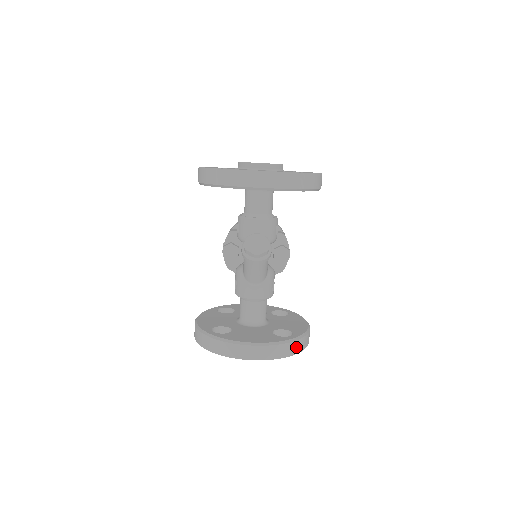
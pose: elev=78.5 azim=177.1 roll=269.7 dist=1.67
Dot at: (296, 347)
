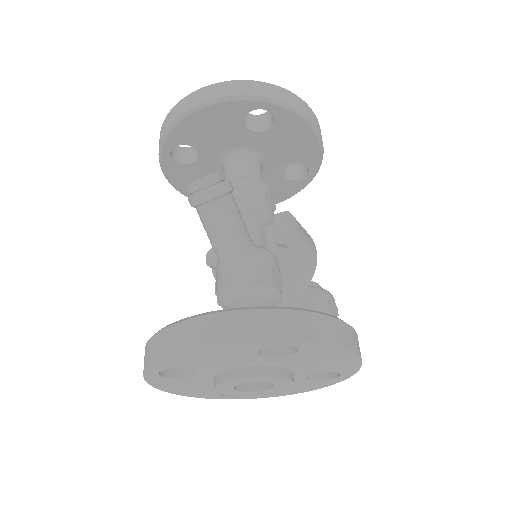
Dot at: (290, 324)
